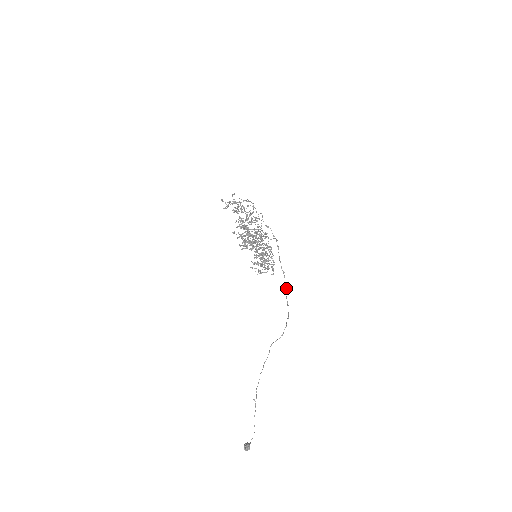
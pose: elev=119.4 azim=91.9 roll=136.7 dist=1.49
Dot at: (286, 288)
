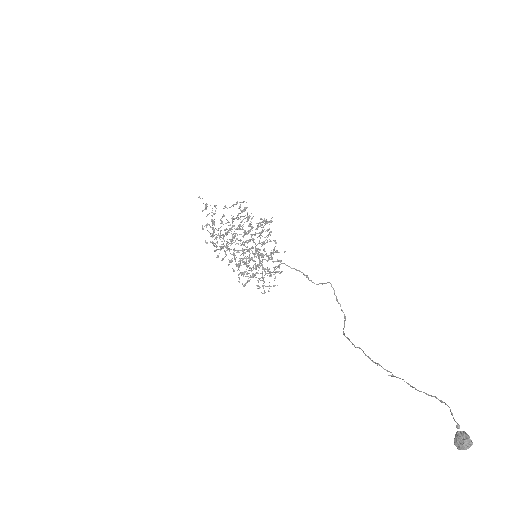
Dot at: (307, 277)
